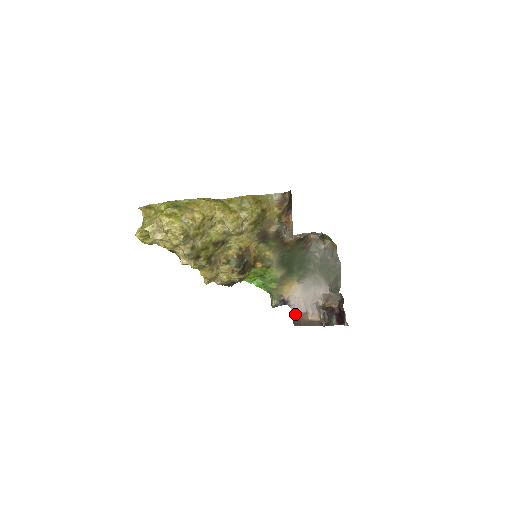
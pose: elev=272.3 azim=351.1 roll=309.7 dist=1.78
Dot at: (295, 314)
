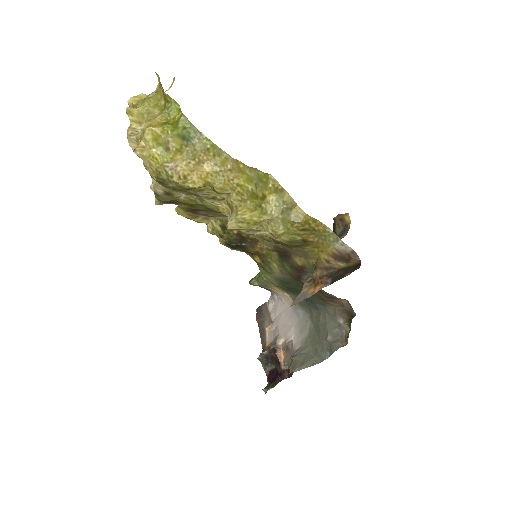
Dot at: (267, 305)
